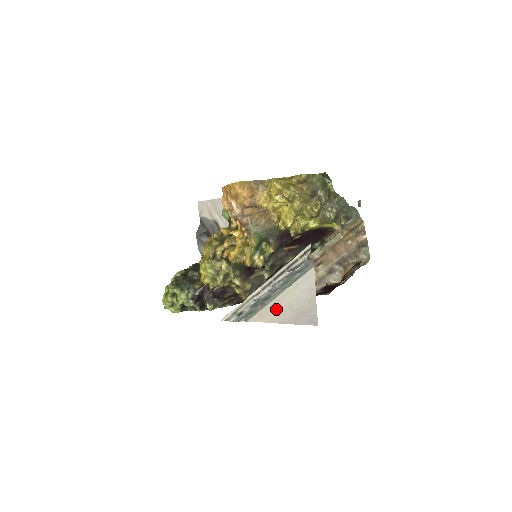
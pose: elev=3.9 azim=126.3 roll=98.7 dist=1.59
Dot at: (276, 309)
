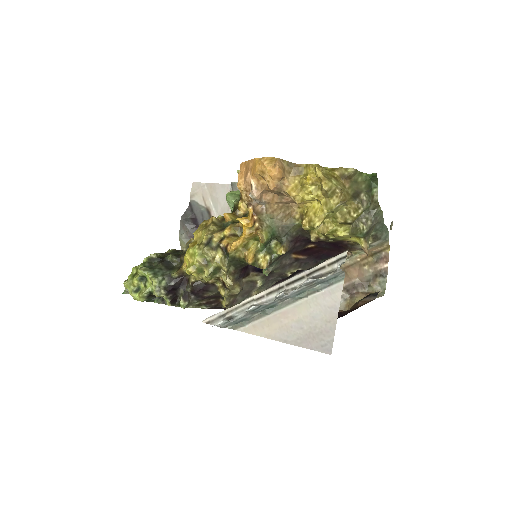
Dot at: (279, 322)
